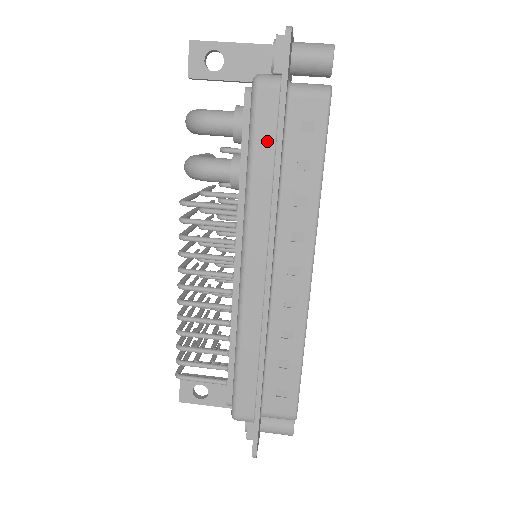
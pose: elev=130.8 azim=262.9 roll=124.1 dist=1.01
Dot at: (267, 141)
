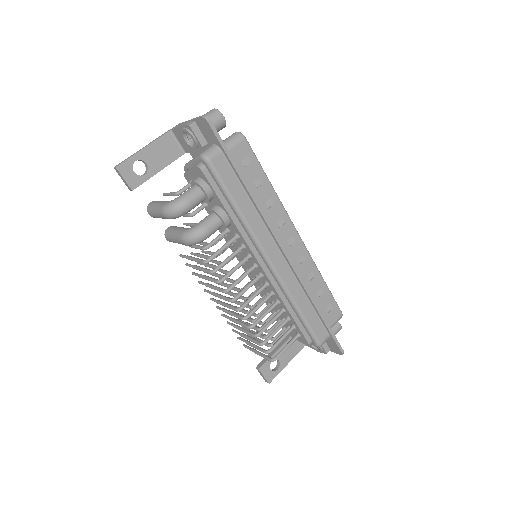
Dot at: (235, 186)
